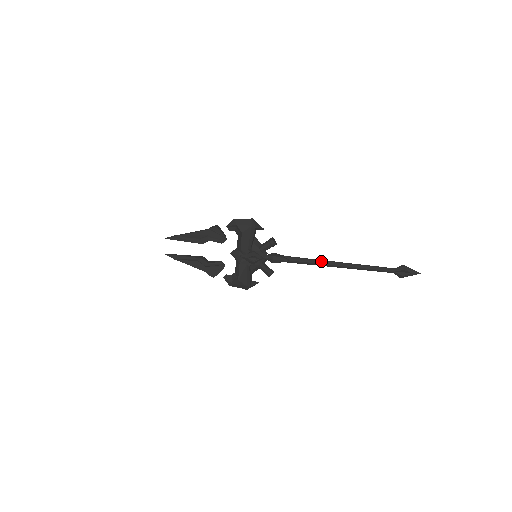
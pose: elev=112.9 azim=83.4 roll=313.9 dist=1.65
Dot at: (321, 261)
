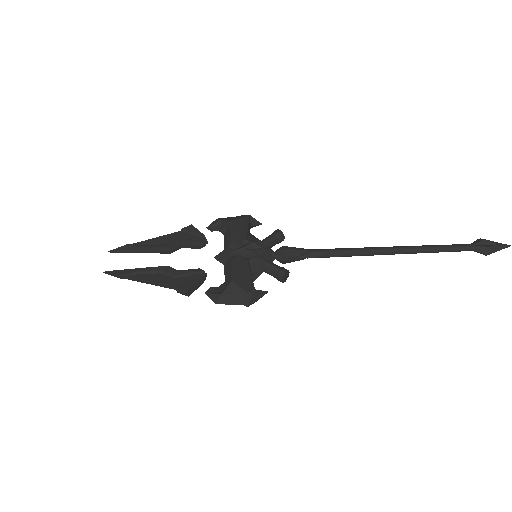
Dot at: (358, 248)
